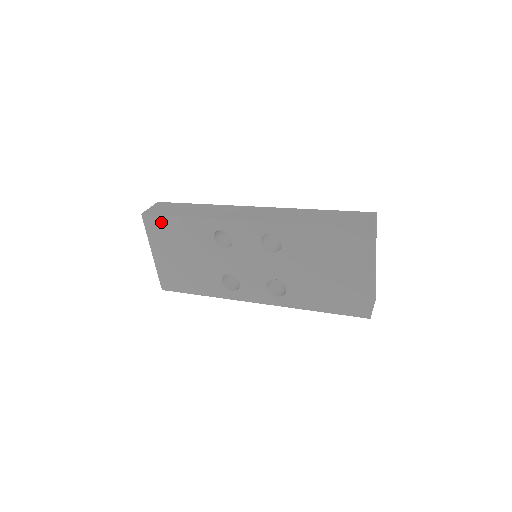
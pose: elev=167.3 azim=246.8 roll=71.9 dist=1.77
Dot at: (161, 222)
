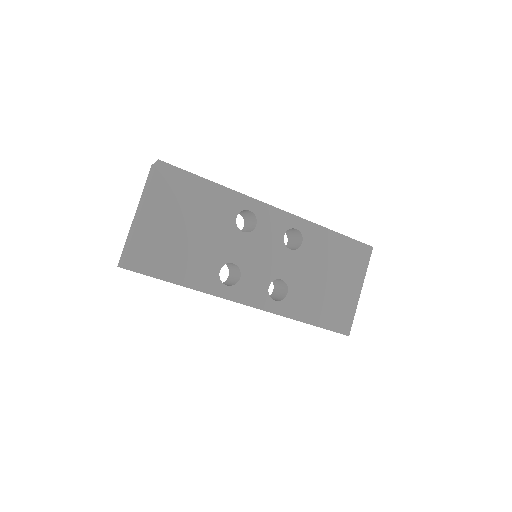
Dot at: (180, 178)
